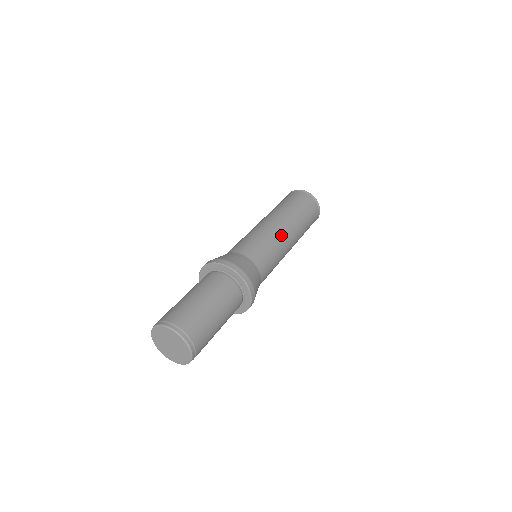
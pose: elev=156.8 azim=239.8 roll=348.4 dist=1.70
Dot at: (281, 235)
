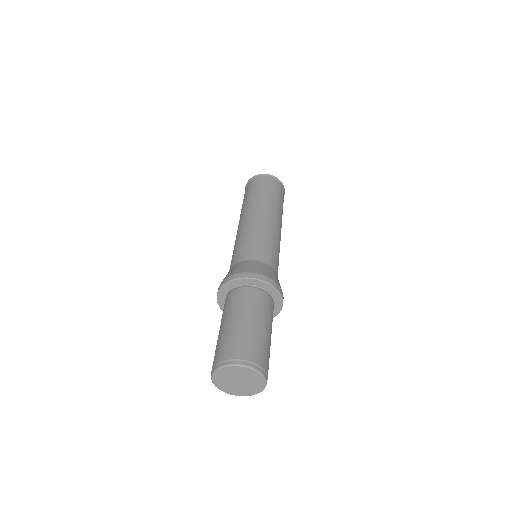
Dot at: (273, 227)
